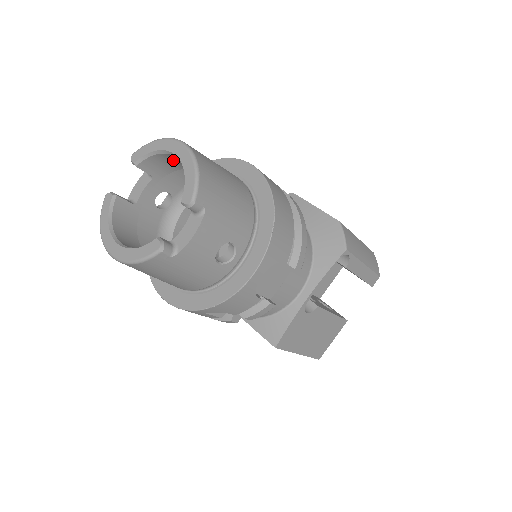
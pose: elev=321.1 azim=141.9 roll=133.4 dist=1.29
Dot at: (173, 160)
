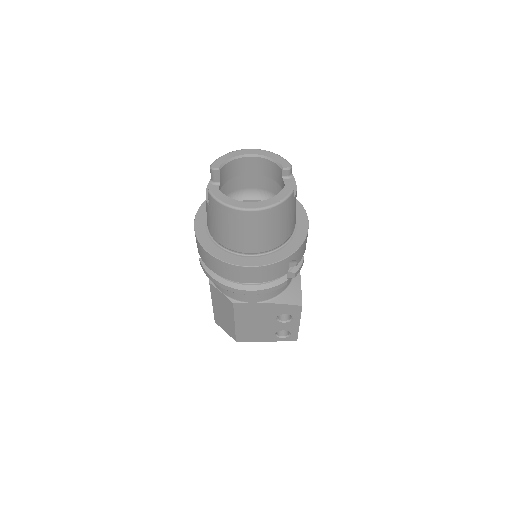
Dot at: (238, 166)
